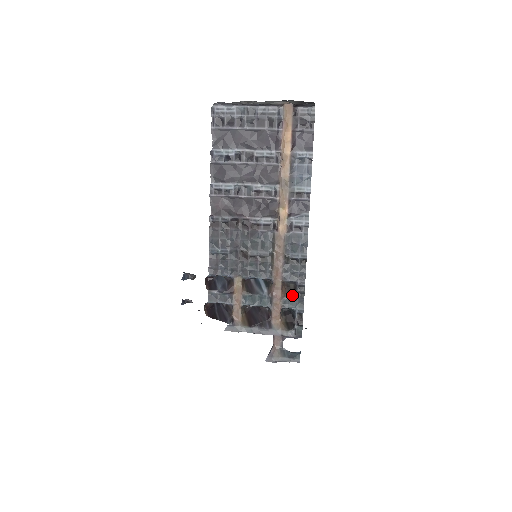
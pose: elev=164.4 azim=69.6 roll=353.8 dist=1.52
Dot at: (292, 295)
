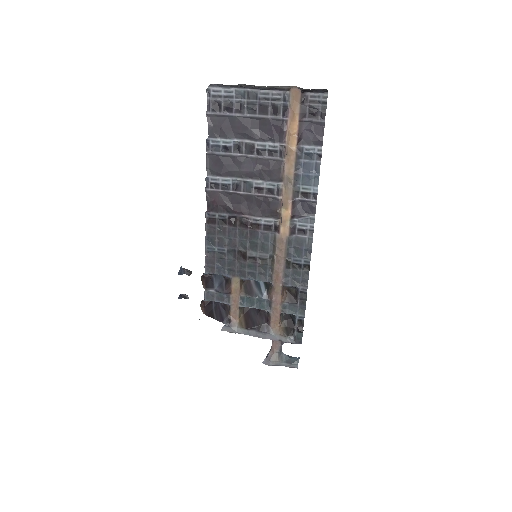
Dot at: (293, 301)
